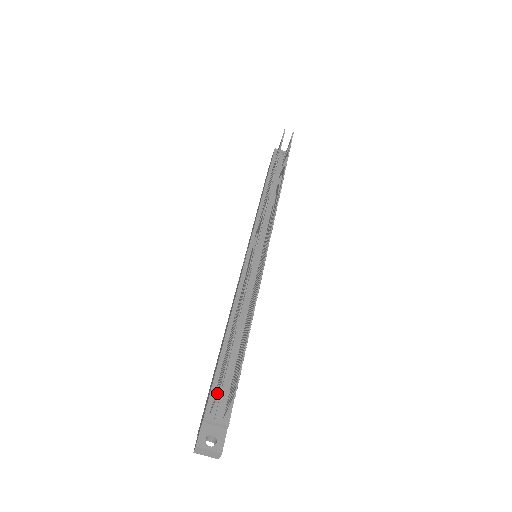
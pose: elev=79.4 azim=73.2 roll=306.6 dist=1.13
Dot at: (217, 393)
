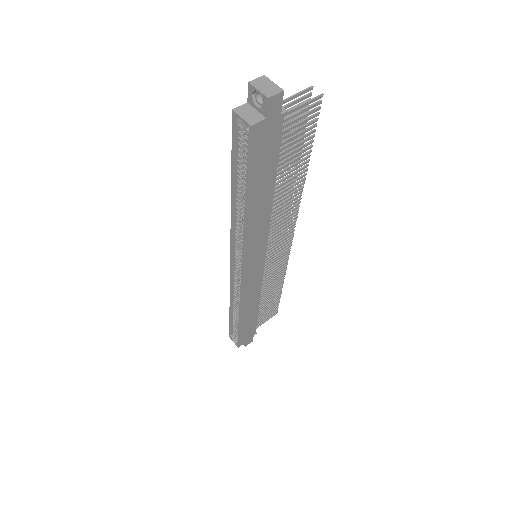
Dot at: (297, 99)
